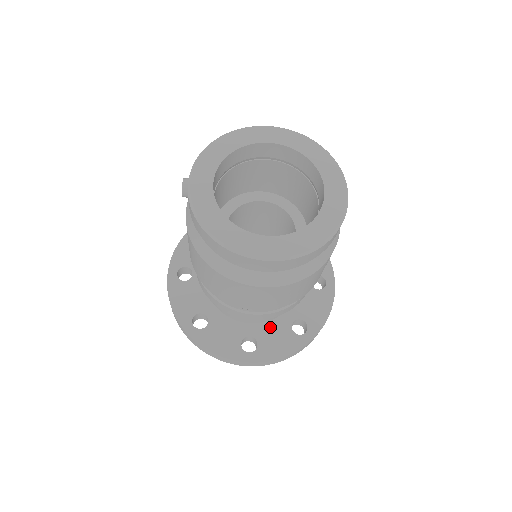
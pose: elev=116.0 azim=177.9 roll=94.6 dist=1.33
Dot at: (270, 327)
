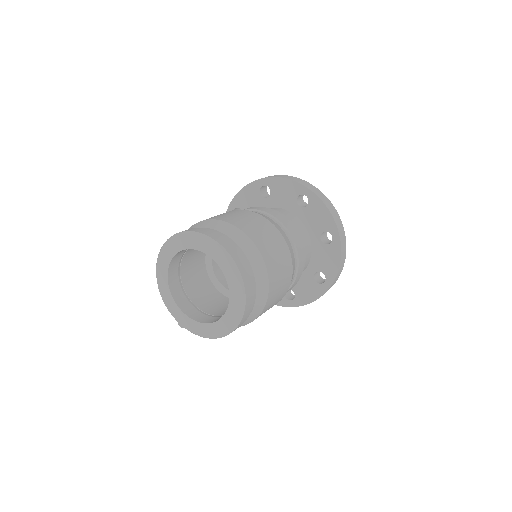
Dot at: (316, 257)
